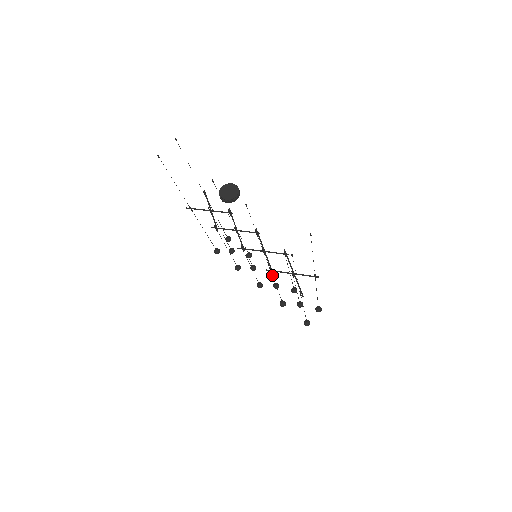
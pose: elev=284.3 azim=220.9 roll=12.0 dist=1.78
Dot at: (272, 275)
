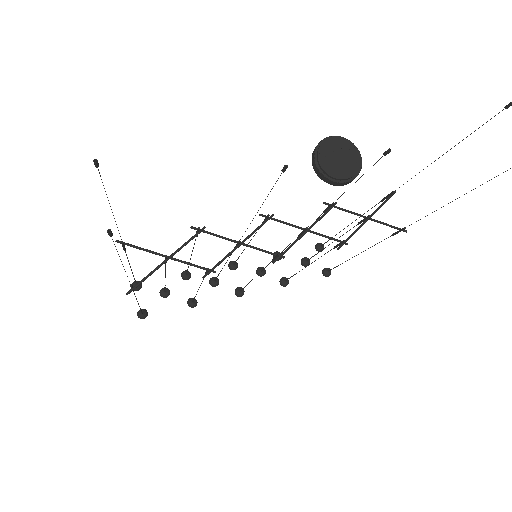
Dot at: occluded
